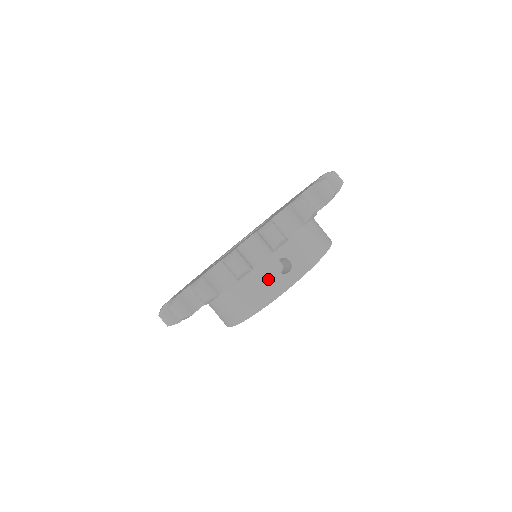
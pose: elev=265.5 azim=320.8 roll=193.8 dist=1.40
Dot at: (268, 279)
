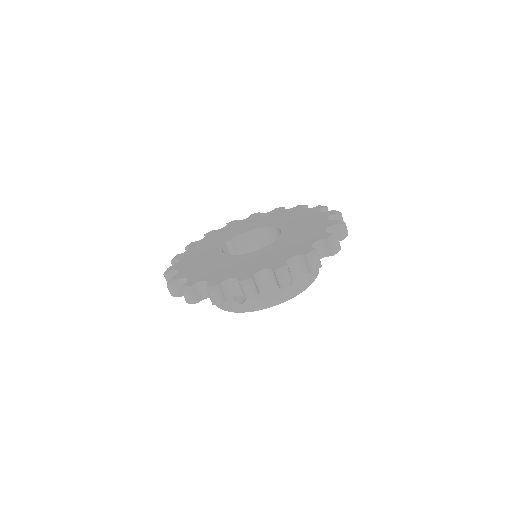
Dot at: occluded
